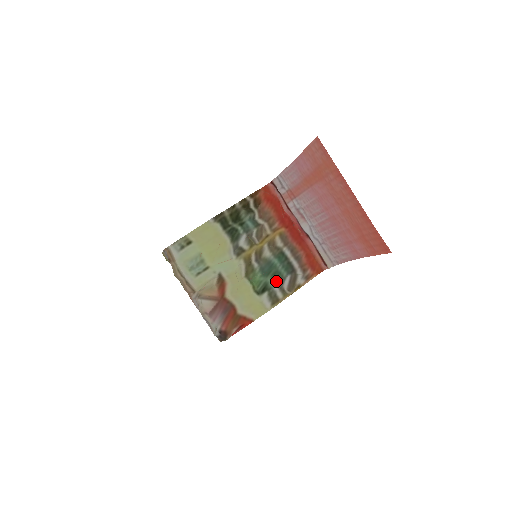
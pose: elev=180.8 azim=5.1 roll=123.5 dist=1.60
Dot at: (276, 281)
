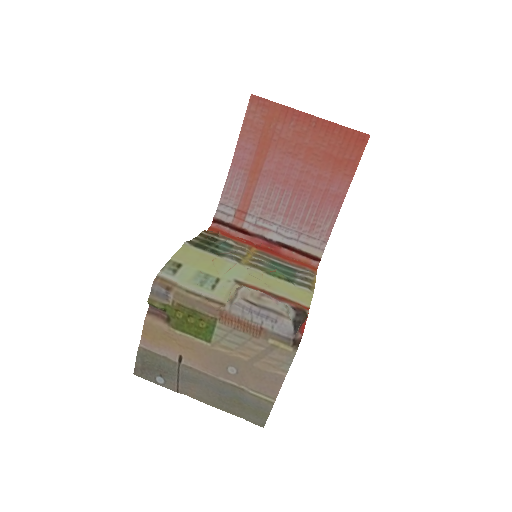
Dot at: (291, 277)
